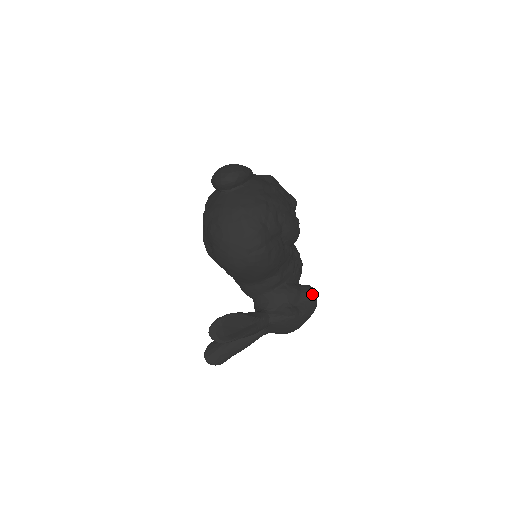
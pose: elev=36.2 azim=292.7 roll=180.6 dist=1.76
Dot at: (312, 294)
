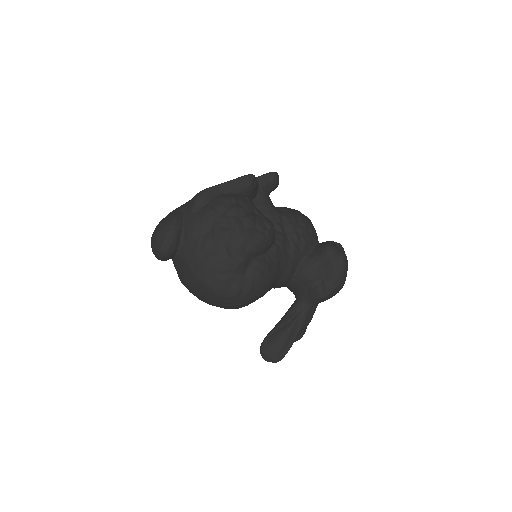
Dot at: (332, 257)
